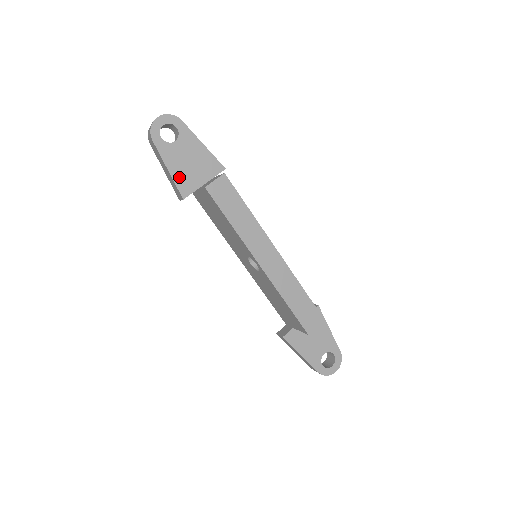
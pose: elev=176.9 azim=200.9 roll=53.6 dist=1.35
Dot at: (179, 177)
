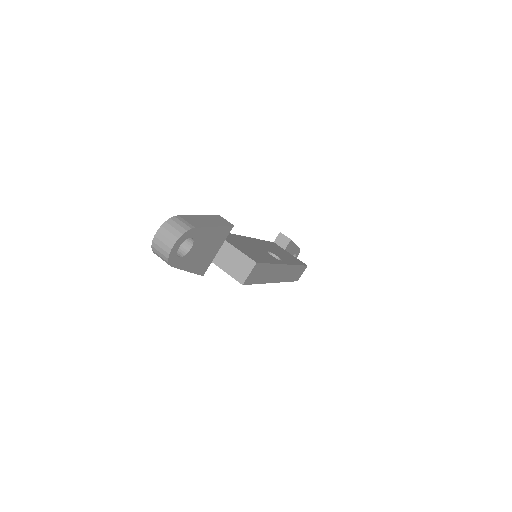
Dot at: (198, 267)
